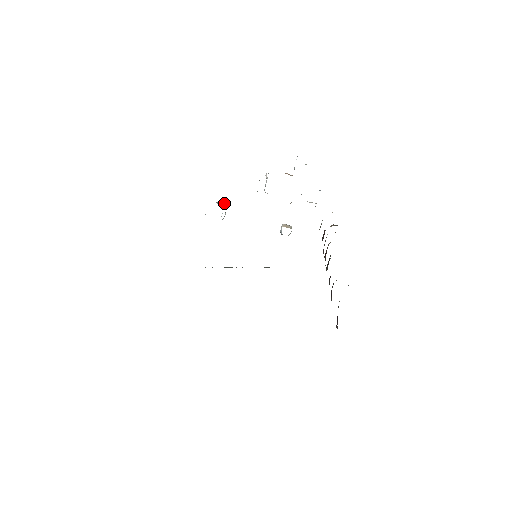
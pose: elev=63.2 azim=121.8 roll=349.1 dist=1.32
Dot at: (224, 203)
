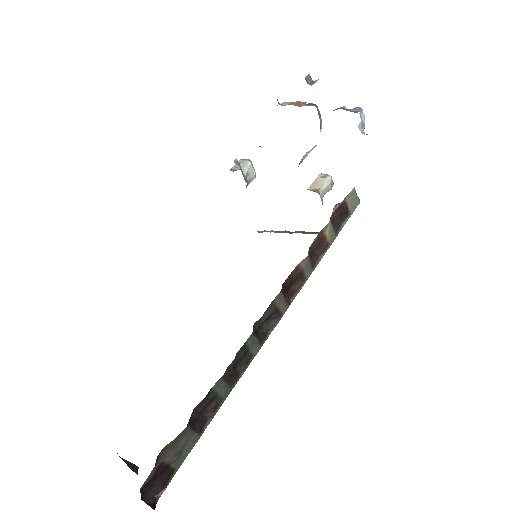
Dot at: (247, 160)
